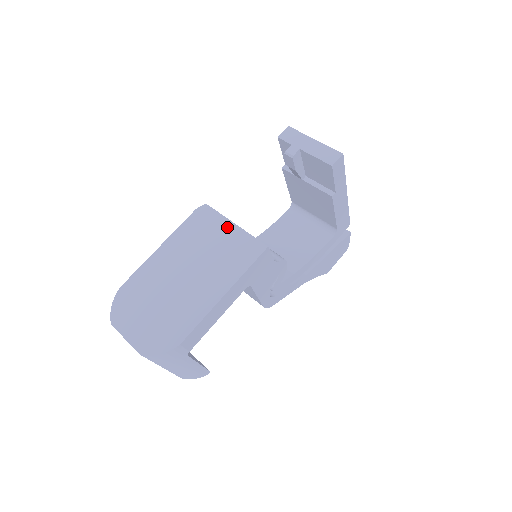
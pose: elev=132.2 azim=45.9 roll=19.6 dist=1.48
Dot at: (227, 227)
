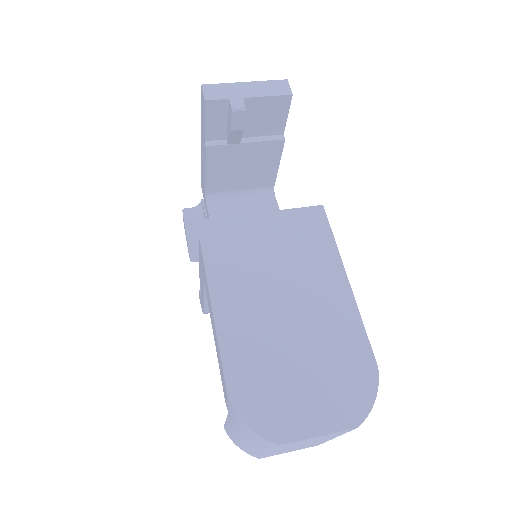
Dot at: (260, 221)
